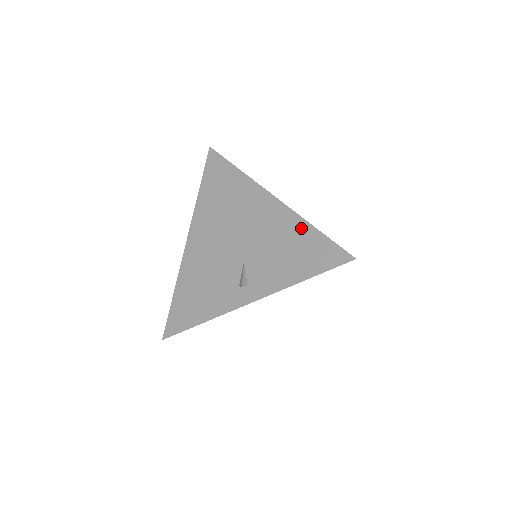
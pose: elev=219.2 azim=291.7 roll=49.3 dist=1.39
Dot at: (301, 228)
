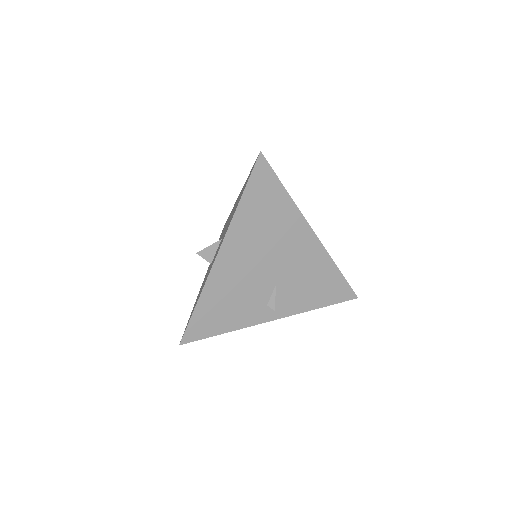
Dot at: (329, 267)
